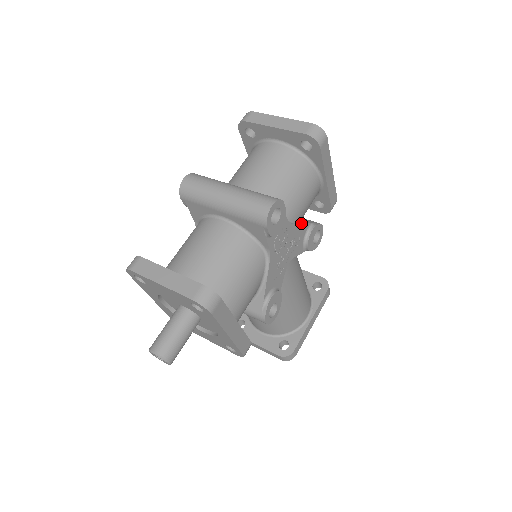
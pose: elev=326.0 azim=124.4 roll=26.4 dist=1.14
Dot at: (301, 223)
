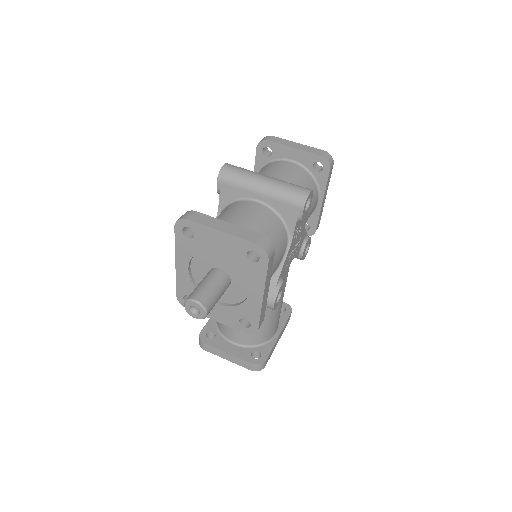
Dot at: occluded
